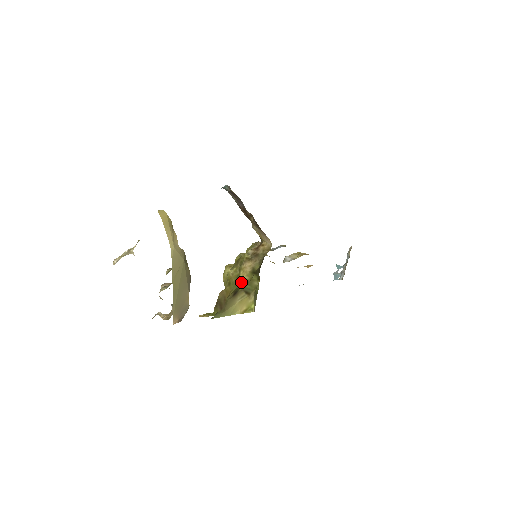
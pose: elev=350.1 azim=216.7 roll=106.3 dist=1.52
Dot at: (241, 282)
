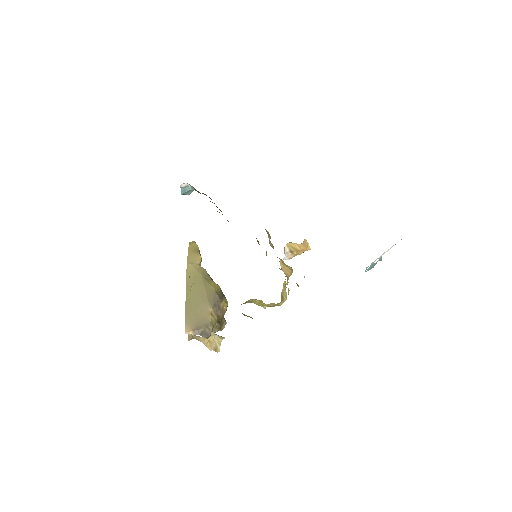
Dot at: occluded
